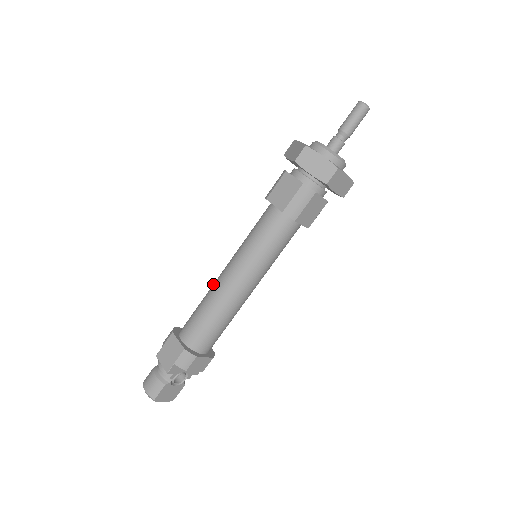
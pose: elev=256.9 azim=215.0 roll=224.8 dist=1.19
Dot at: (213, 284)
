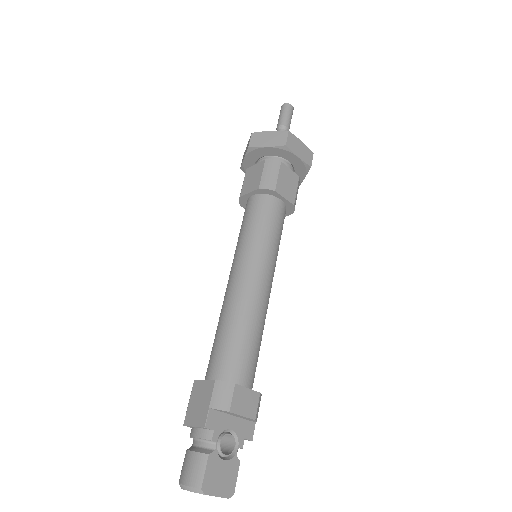
Dot at: occluded
